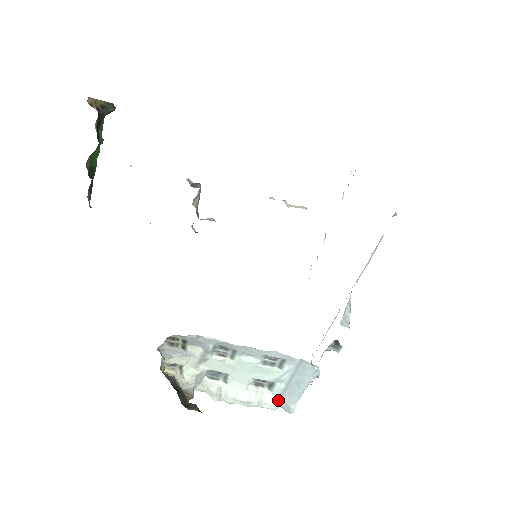
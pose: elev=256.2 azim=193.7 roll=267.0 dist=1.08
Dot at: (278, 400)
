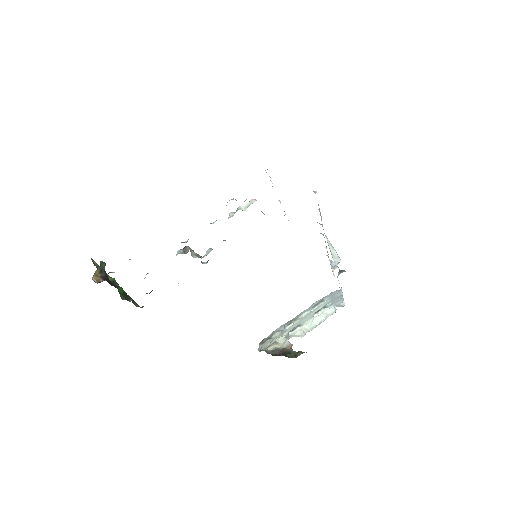
Dot at: (333, 307)
